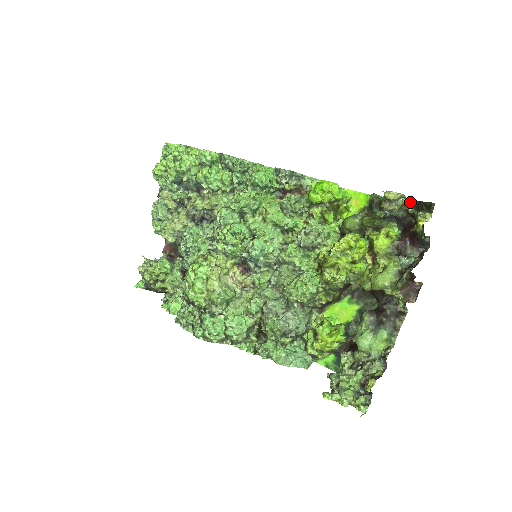
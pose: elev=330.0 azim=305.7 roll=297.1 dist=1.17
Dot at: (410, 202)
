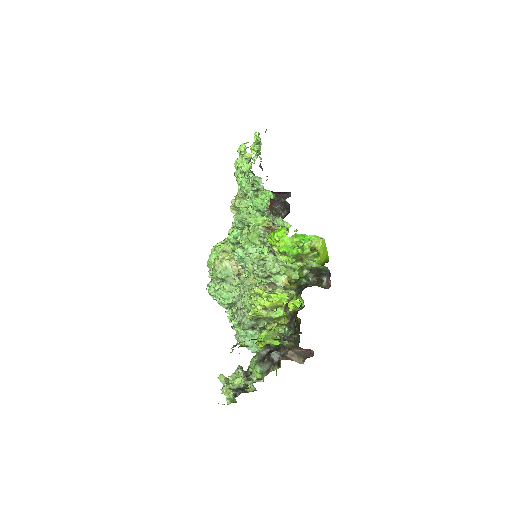
Dot at: (291, 290)
